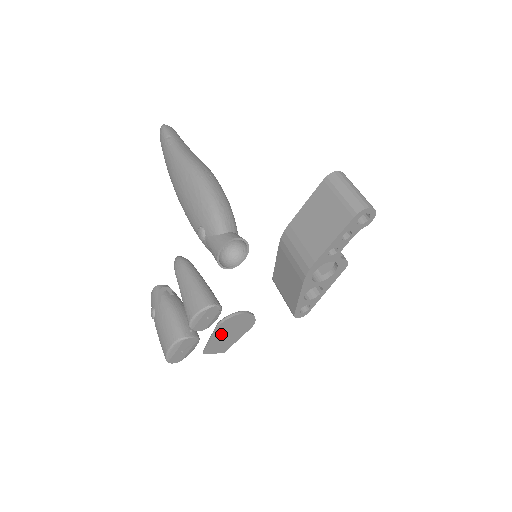
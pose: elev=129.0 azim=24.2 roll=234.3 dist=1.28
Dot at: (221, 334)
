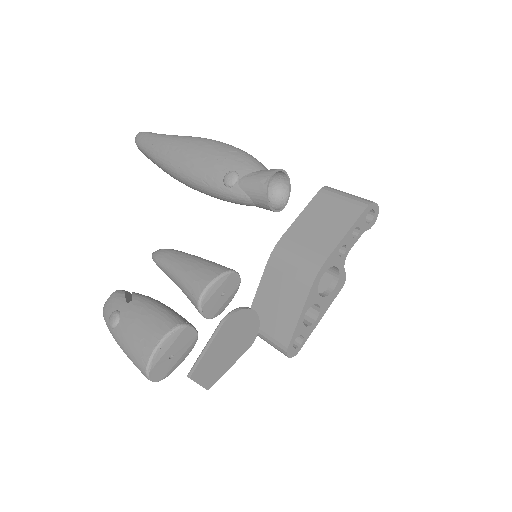
Dot at: (221, 342)
